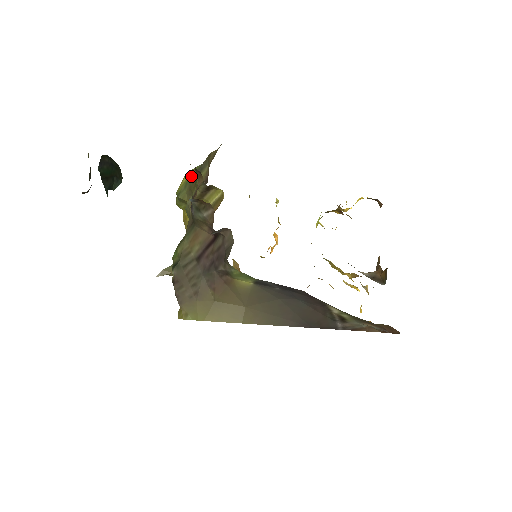
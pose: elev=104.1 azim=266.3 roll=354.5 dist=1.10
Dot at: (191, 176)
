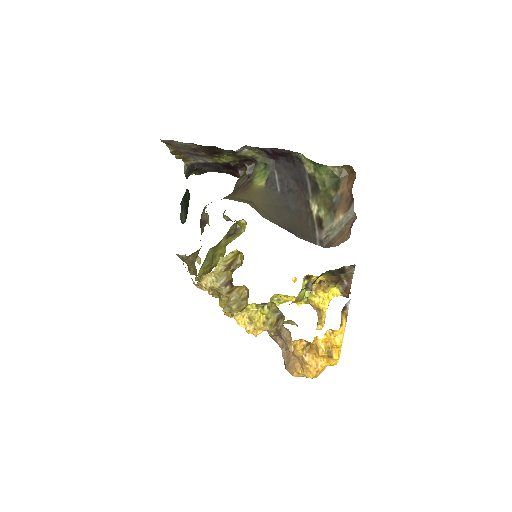
Dot at: occluded
